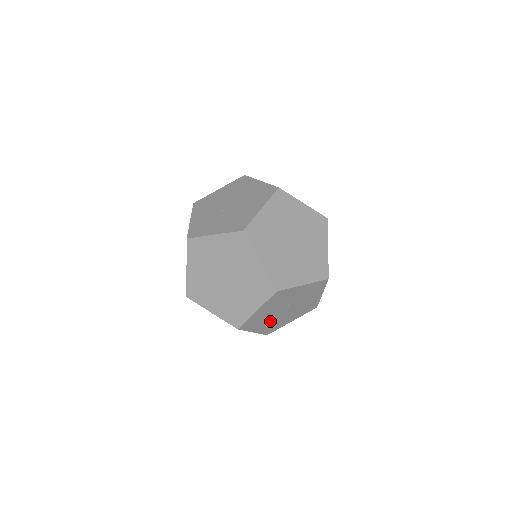
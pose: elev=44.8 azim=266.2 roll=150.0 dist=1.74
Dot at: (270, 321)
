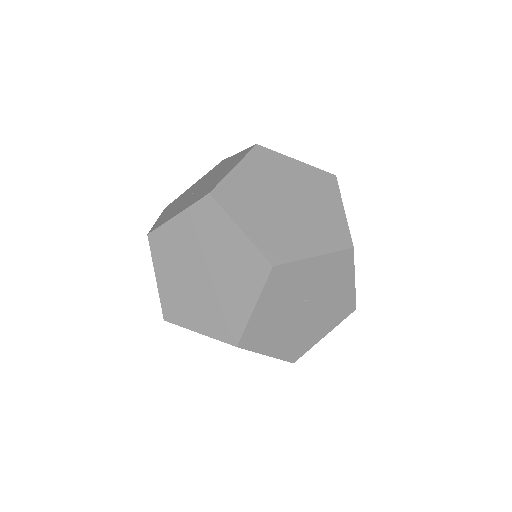
Dot at: (287, 333)
